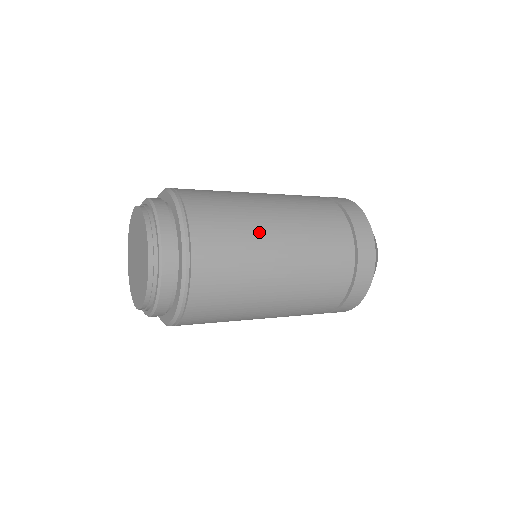
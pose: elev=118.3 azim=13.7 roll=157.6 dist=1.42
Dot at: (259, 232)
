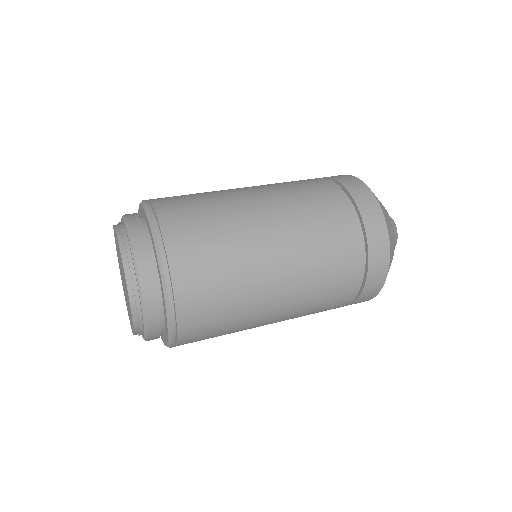
Dot at: (241, 221)
